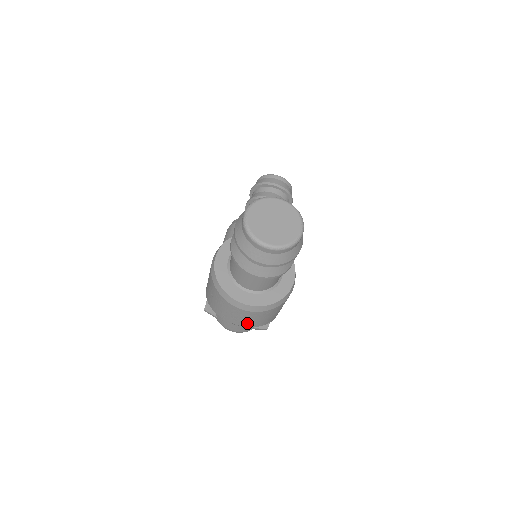
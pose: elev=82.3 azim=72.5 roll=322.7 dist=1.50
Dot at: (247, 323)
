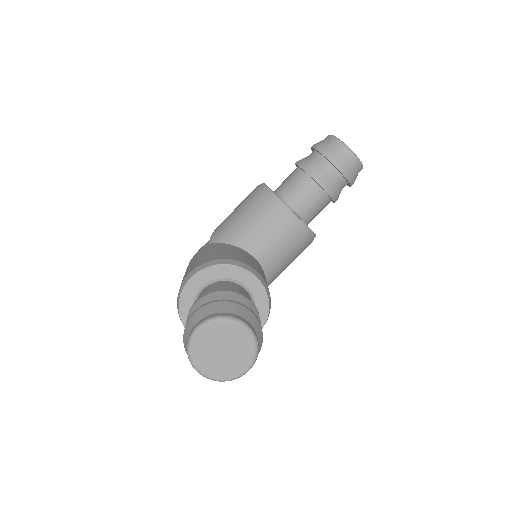
Dot at: occluded
